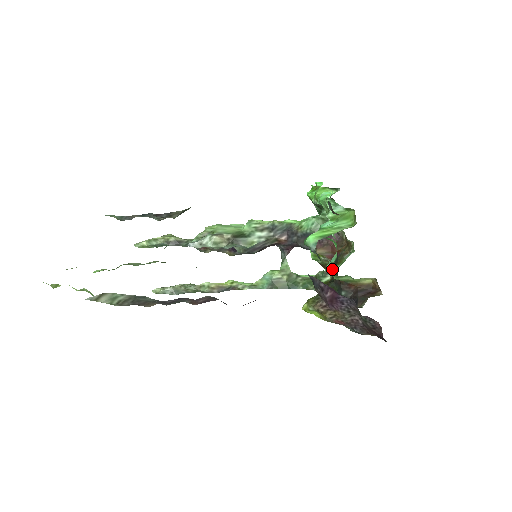
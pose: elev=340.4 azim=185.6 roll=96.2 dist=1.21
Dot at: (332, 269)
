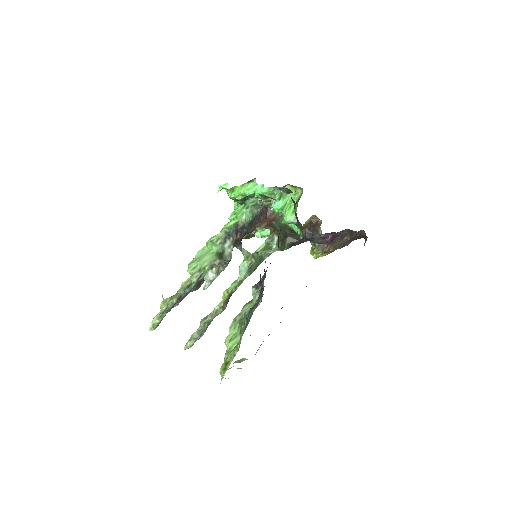
Dot at: (274, 231)
